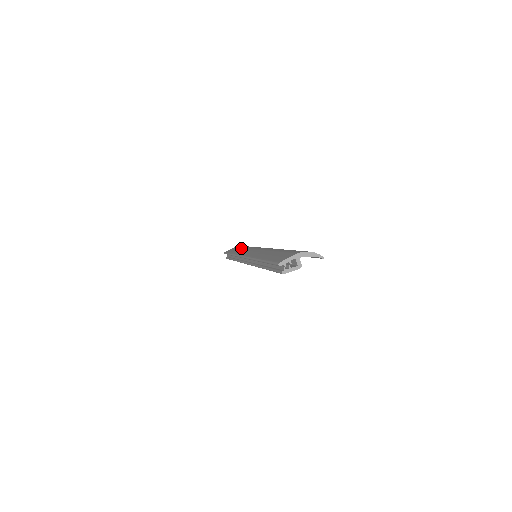
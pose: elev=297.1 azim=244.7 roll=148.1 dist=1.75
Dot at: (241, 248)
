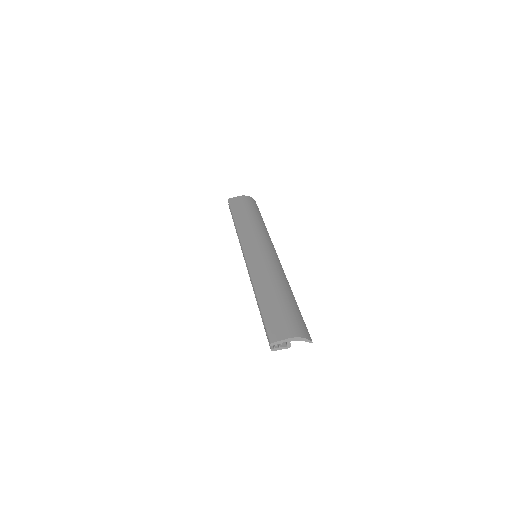
Dot at: (245, 215)
